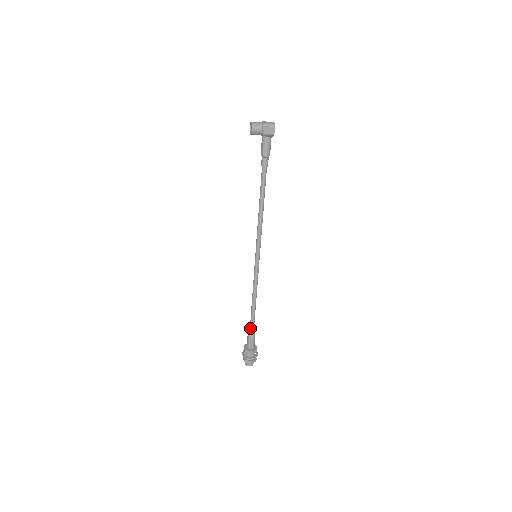
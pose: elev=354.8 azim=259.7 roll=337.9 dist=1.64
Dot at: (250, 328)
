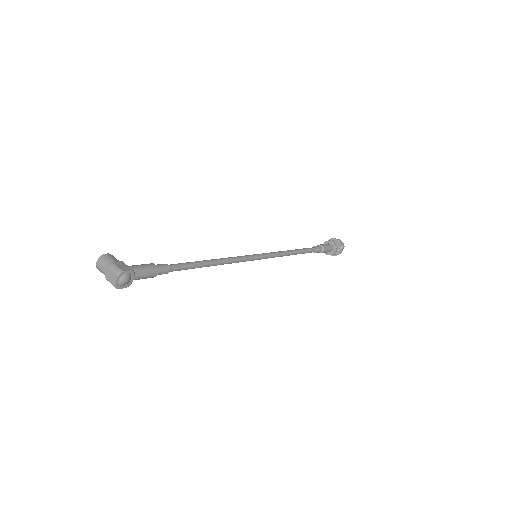
Dot at: occluded
